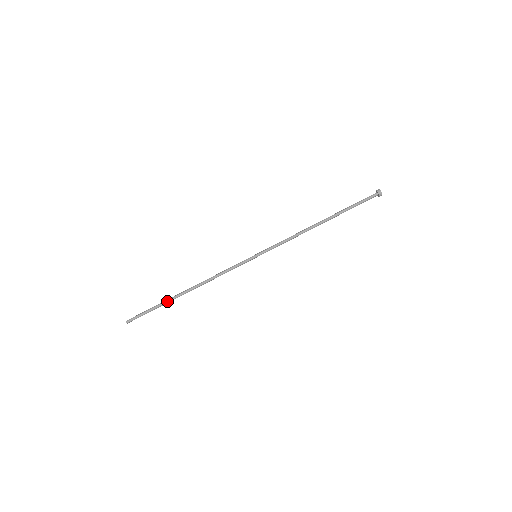
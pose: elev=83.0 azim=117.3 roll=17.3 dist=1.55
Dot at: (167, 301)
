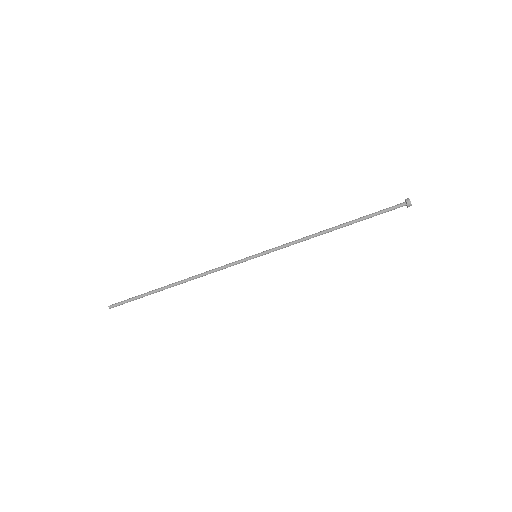
Dot at: (154, 292)
